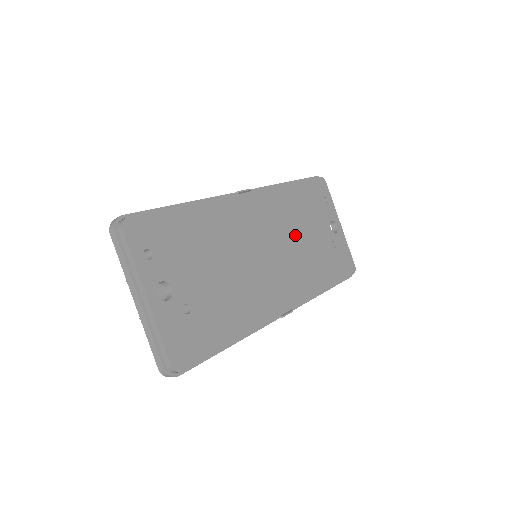
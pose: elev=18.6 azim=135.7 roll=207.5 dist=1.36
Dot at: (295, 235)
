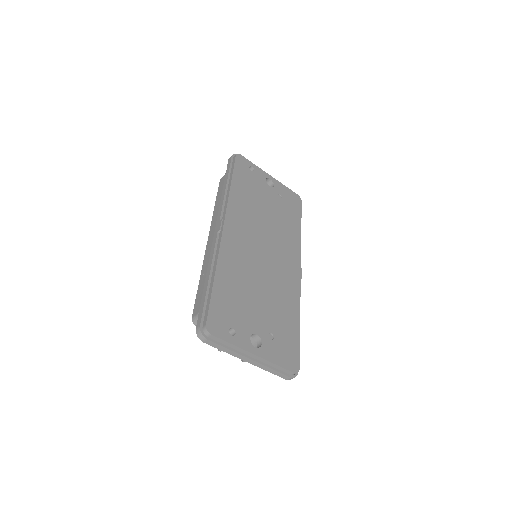
Dot at: (263, 218)
